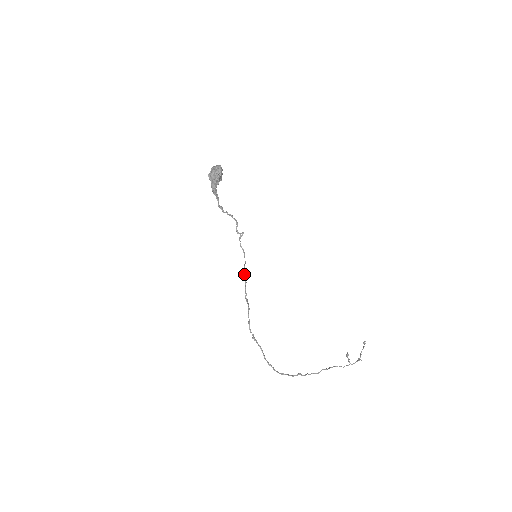
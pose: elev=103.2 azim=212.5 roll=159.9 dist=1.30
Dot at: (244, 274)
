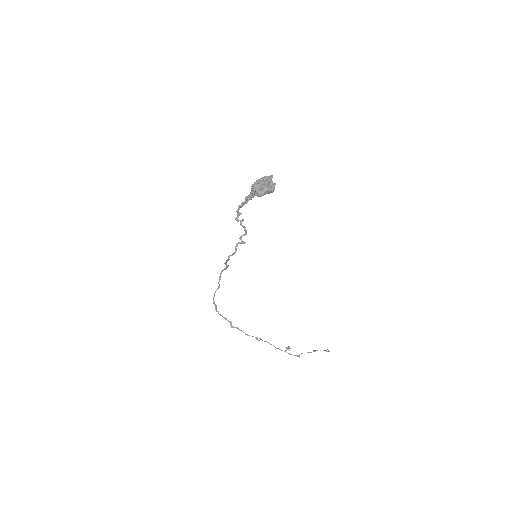
Dot at: occluded
